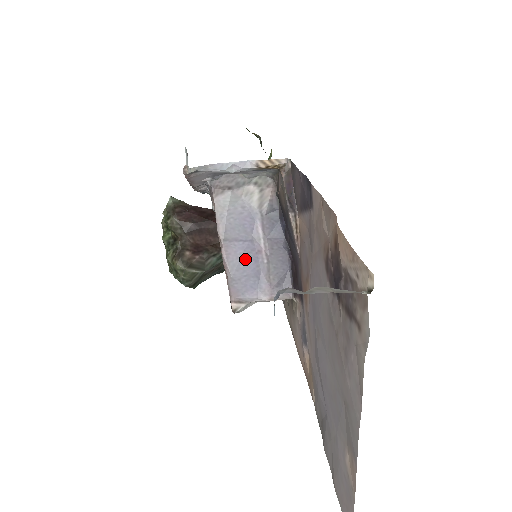
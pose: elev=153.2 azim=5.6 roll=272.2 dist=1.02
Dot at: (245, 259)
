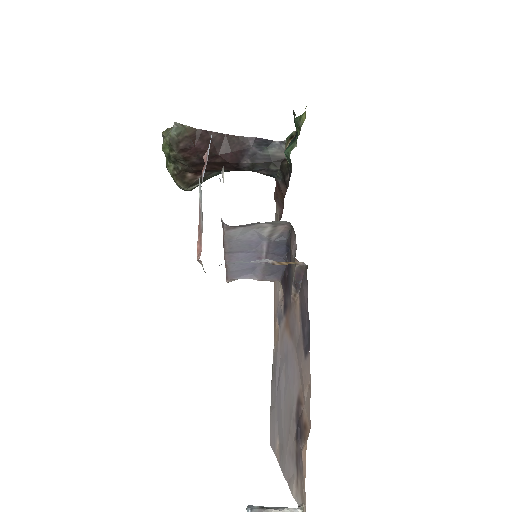
Dot at: occluded
